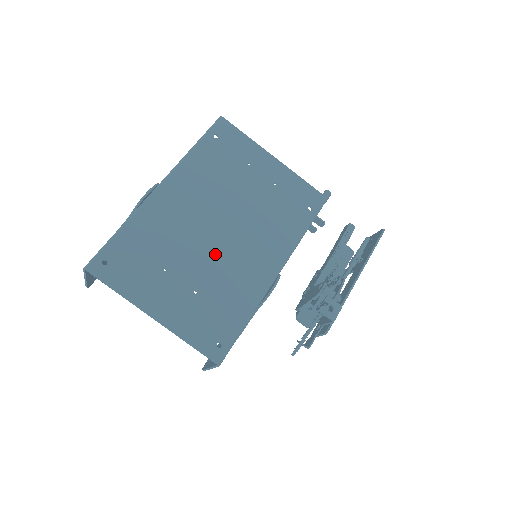
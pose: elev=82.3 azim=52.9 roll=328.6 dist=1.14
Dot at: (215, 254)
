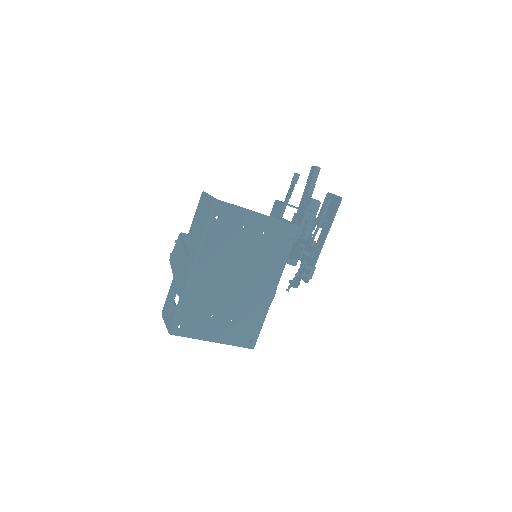
Dot at: (237, 295)
